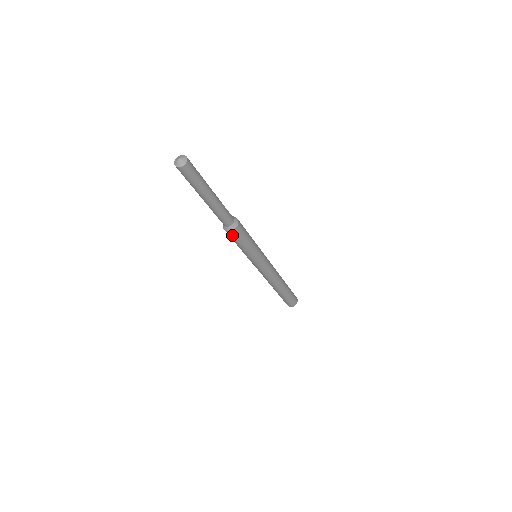
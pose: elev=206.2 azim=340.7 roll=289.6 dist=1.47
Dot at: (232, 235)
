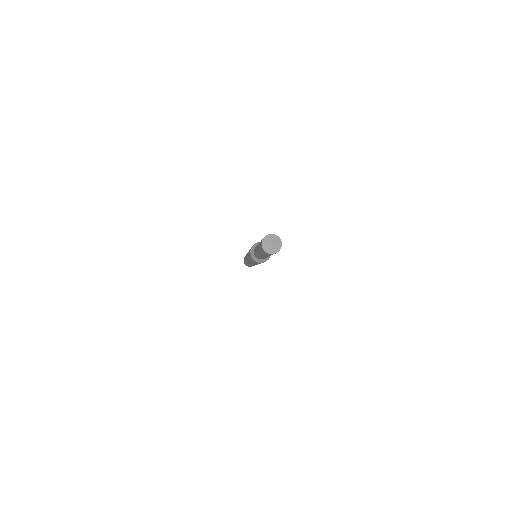
Dot at: occluded
